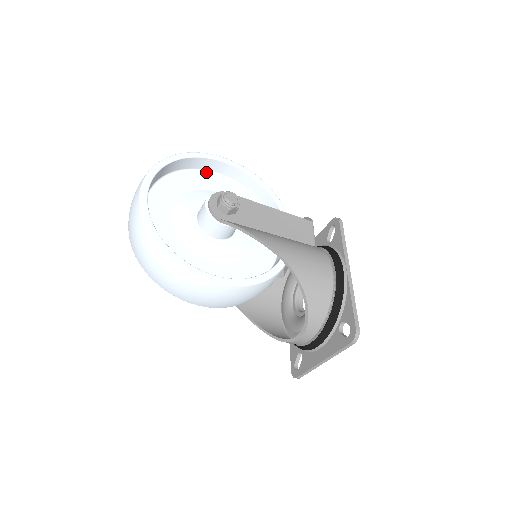
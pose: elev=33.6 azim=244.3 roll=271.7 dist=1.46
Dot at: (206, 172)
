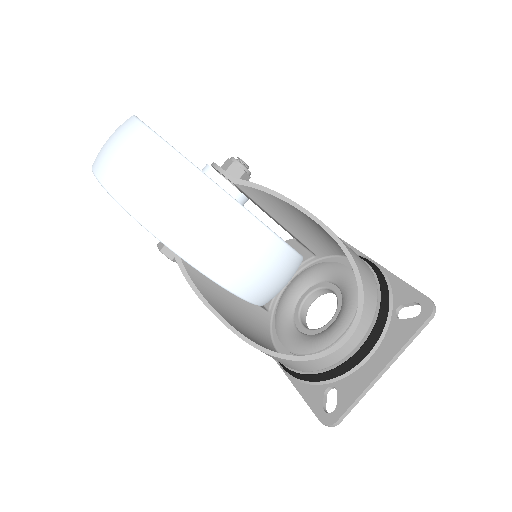
Dot at: occluded
